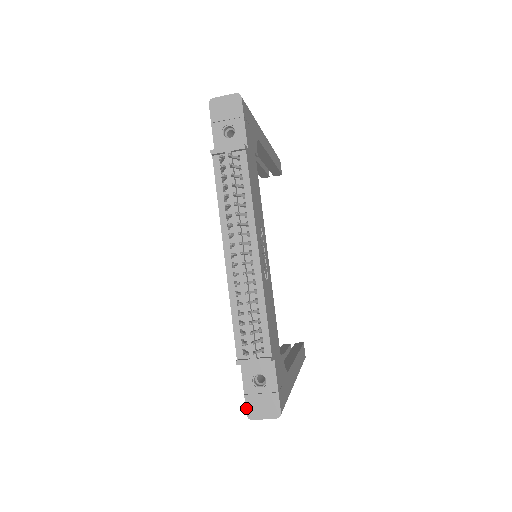
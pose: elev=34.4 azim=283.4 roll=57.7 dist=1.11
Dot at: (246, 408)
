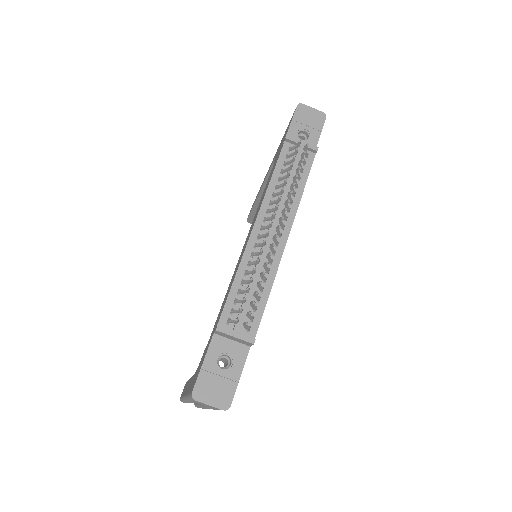
Dot at: (195, 384)
